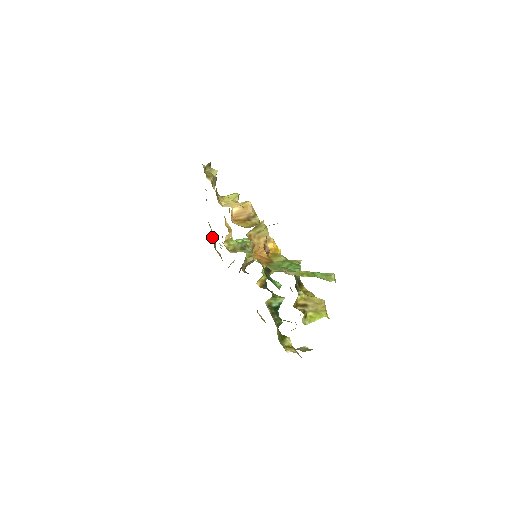
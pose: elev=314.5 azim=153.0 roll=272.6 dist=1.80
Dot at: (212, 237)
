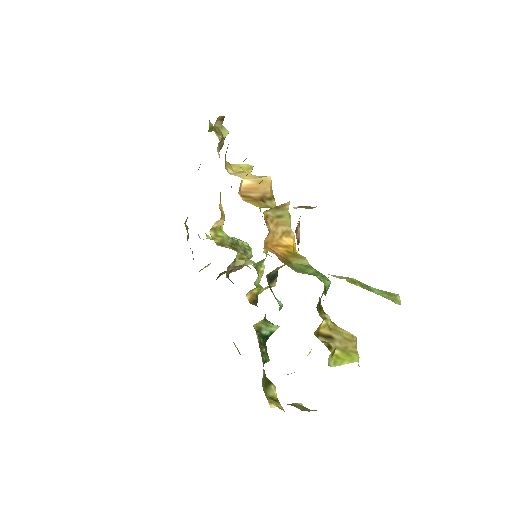
Dot at: (186, 228)
